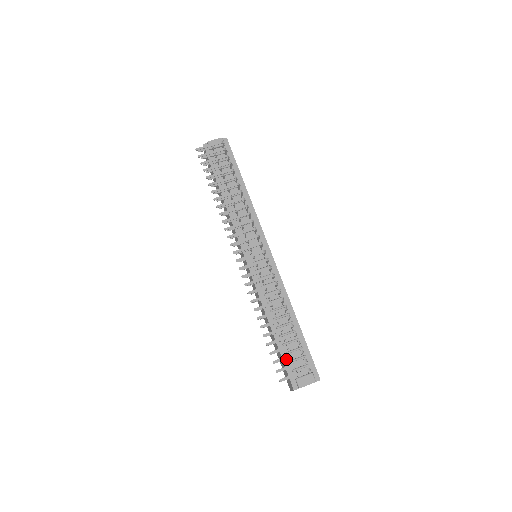
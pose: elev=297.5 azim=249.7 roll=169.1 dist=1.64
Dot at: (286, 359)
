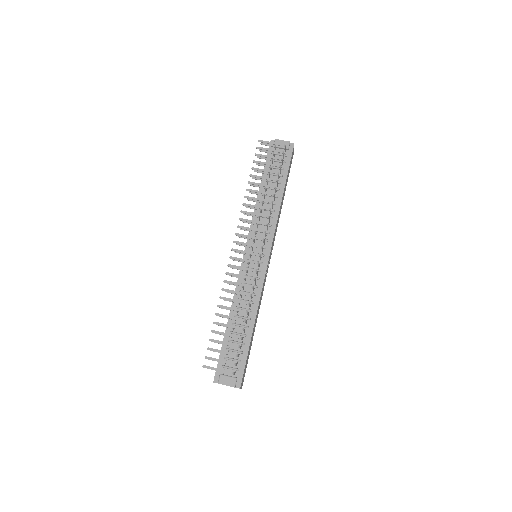
Dot at: occluded
